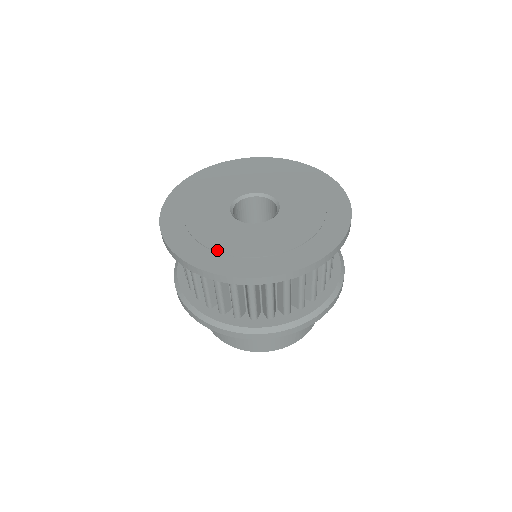
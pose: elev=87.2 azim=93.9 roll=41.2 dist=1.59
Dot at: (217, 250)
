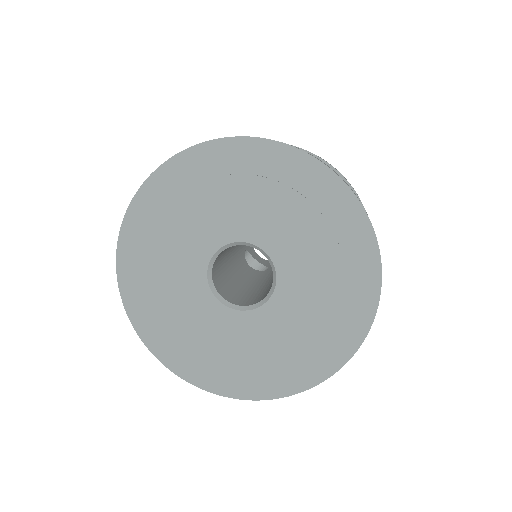
Dot at: (225, 366)
